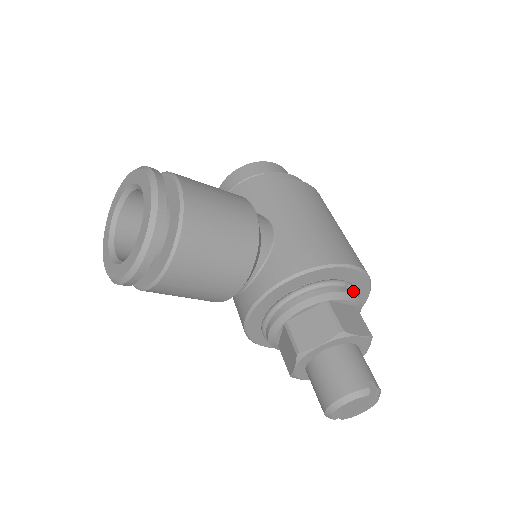
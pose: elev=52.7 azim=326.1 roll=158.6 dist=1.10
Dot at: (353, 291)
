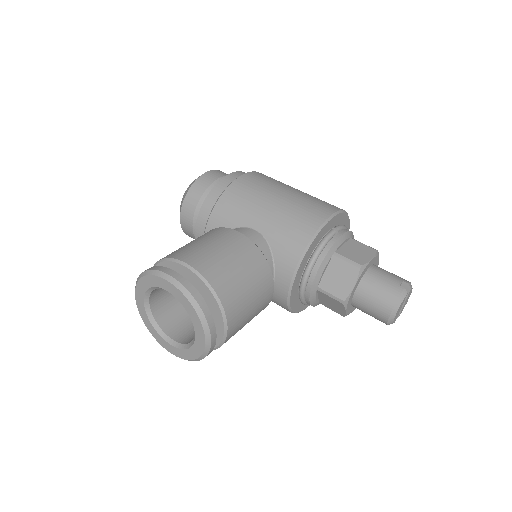
Dot at: (343, 230)
